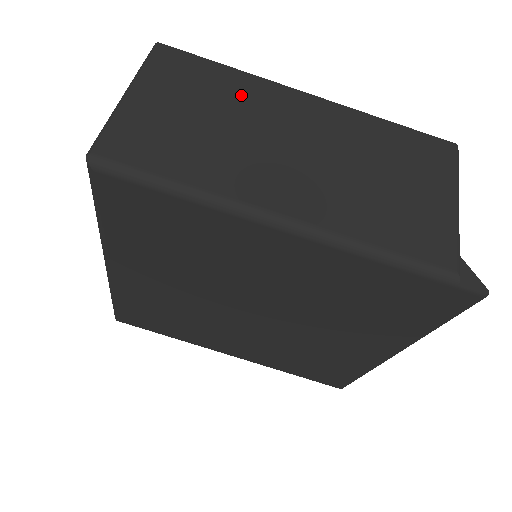
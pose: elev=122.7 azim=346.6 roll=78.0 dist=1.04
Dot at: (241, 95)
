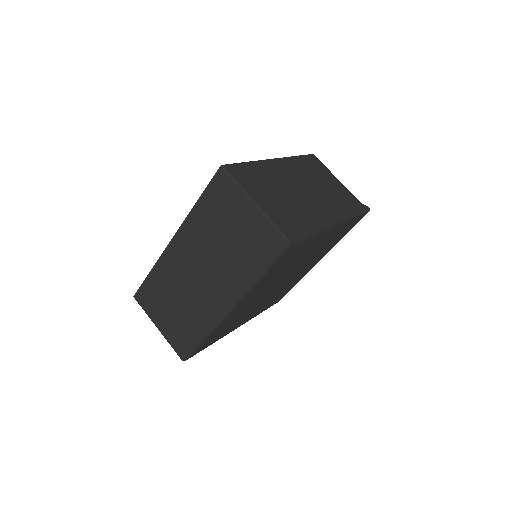
Dot at: (269, 175)
